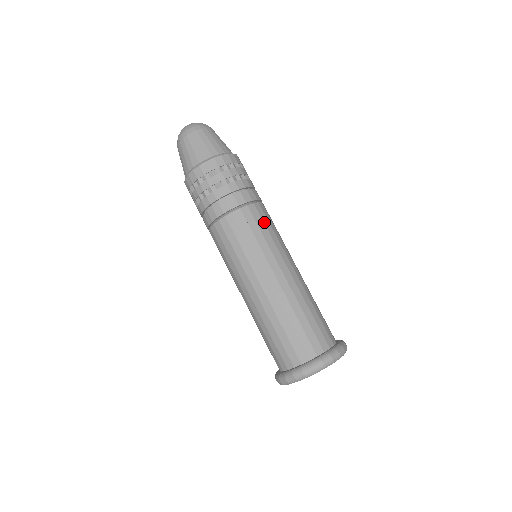
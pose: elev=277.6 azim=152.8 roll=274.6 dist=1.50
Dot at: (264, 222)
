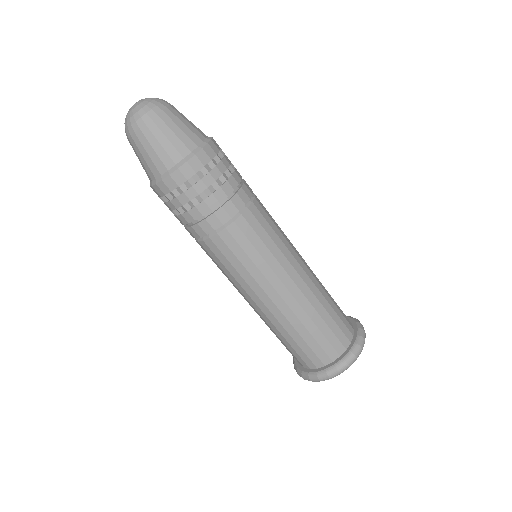
Dot at: (268, 222)
